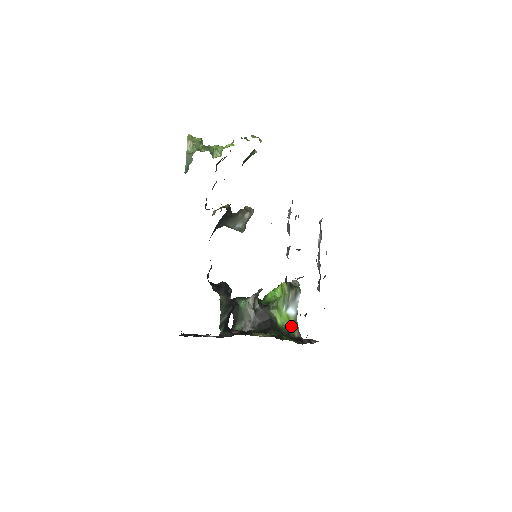
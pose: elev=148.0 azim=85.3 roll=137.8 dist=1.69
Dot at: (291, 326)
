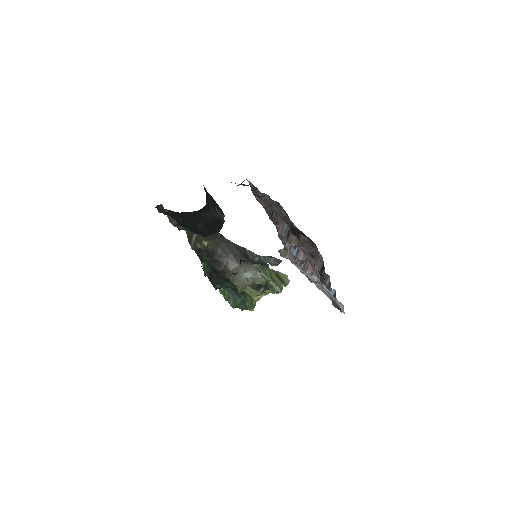
Dot at: occluded
